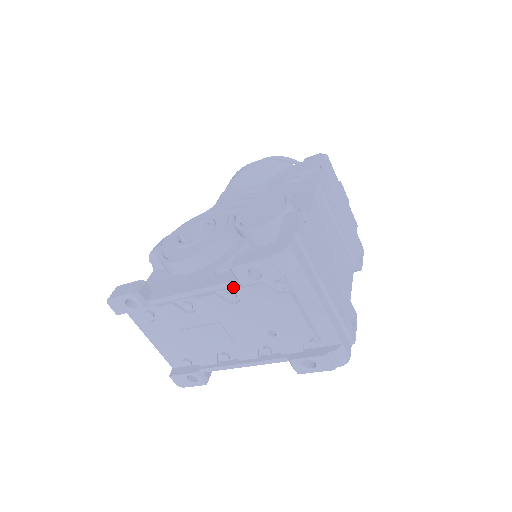
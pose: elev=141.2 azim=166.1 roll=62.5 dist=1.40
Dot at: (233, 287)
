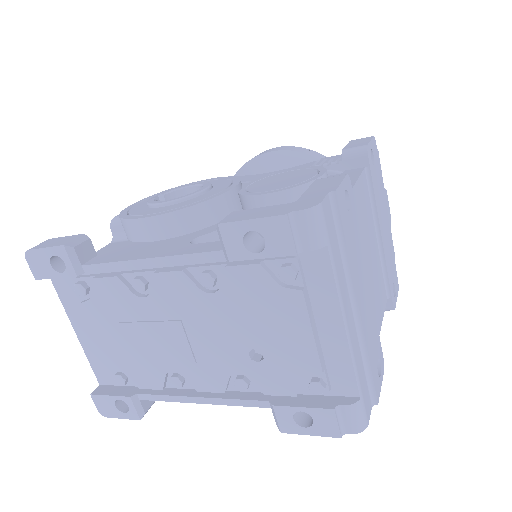
Dot at: (214, 264)
